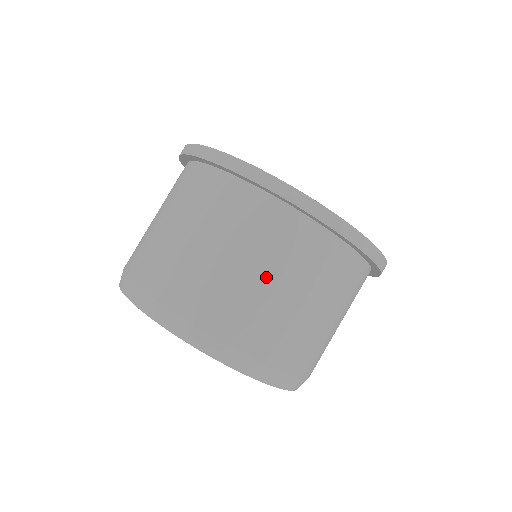
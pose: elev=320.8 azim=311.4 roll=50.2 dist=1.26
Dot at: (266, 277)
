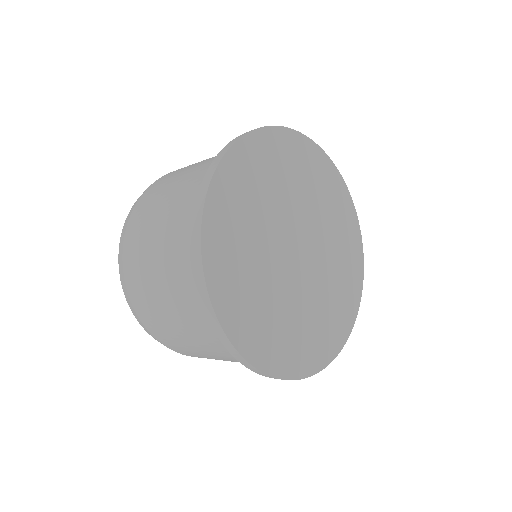
Dot at: (168, 302)
